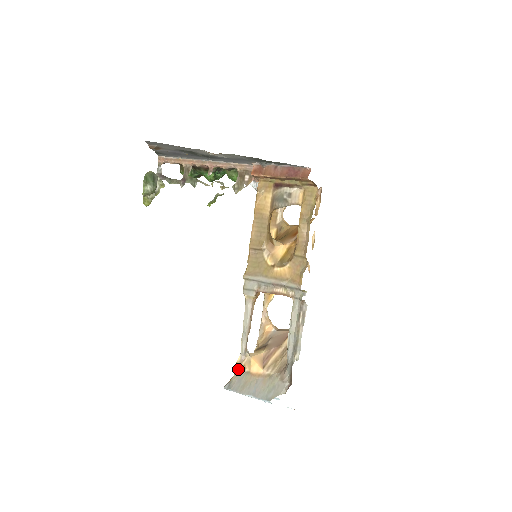
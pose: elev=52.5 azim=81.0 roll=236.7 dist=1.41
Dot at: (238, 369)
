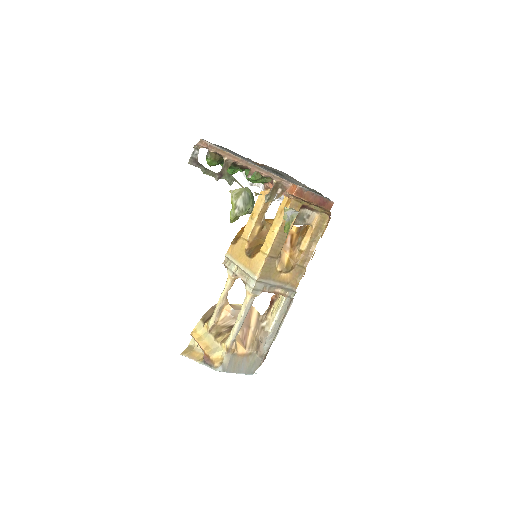
Dot at: (228, 353)
